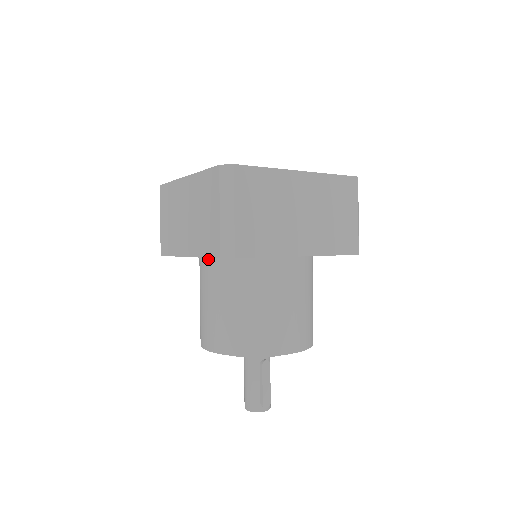
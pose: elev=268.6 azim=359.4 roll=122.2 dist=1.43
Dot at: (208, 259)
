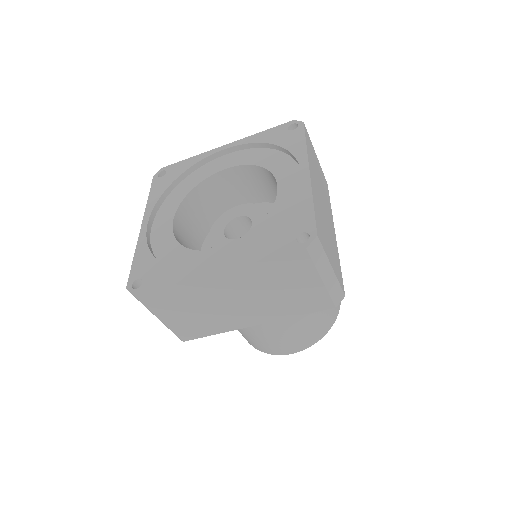
Dot at: occluded
